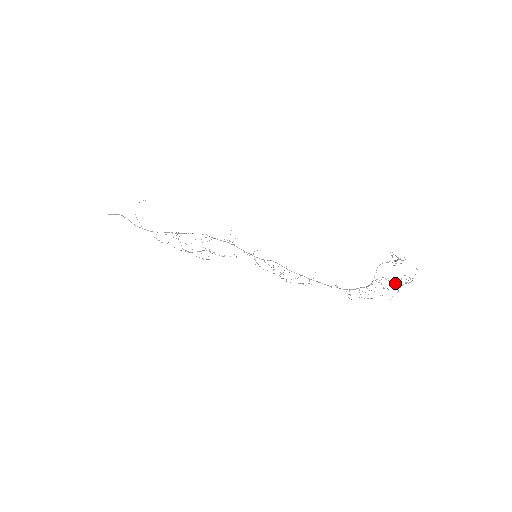
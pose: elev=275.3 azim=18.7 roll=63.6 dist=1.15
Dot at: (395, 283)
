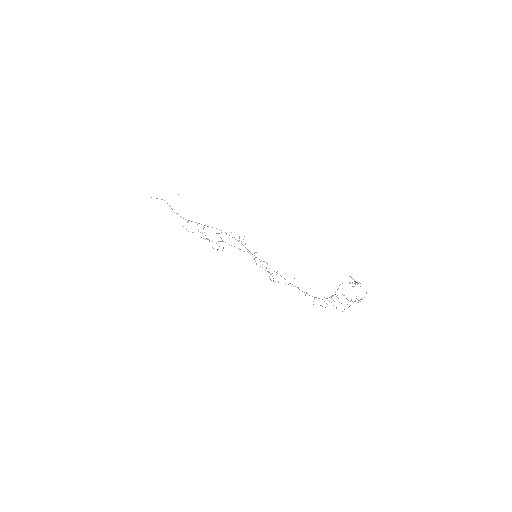
Dot at: occluded
